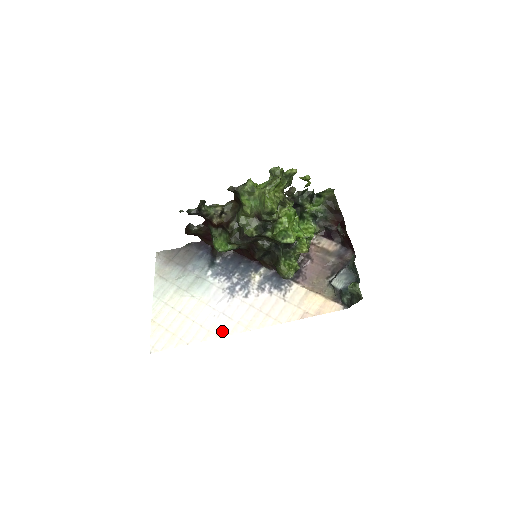
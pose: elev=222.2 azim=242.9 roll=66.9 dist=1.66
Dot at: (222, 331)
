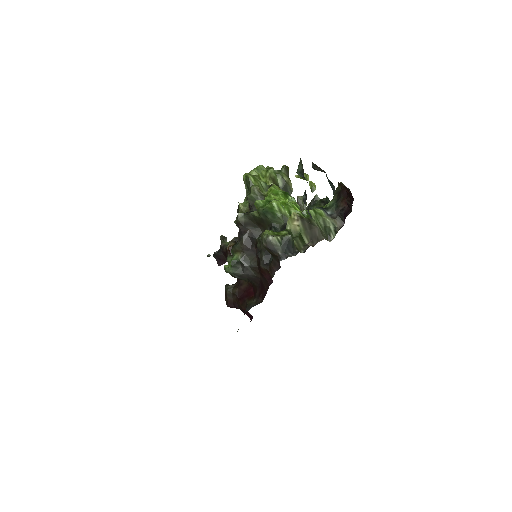
Dot at: occluded
